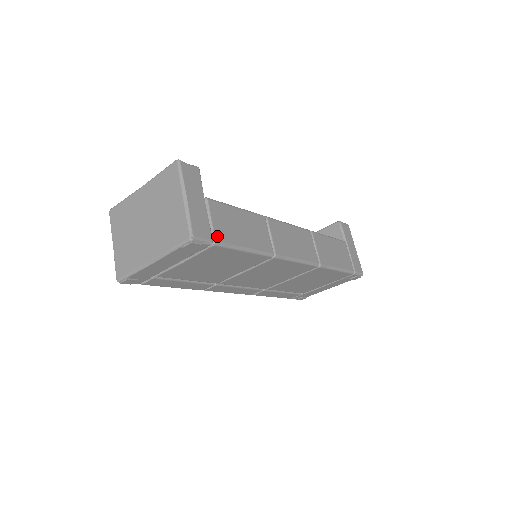
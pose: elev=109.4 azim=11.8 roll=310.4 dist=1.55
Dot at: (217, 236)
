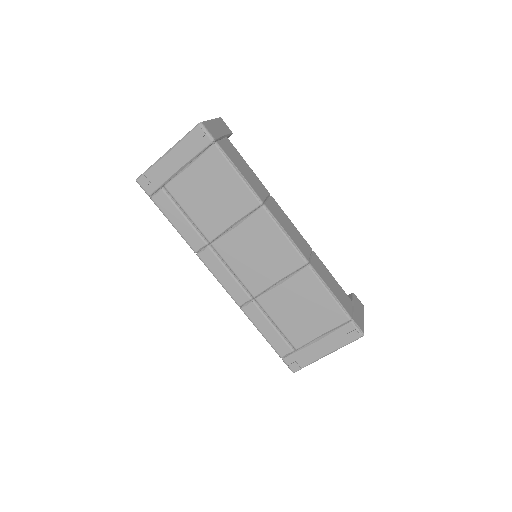
Dot at: (220, 144)
